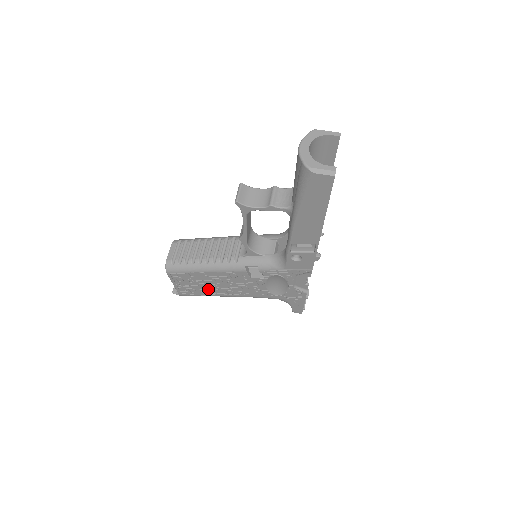
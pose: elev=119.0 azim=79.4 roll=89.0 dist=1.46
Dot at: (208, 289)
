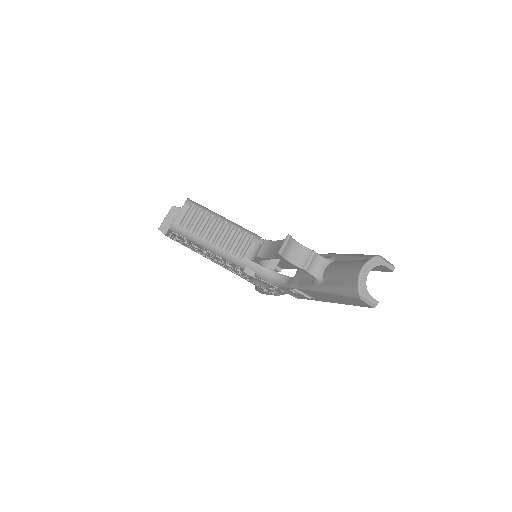
Dot at: (197, 250)
